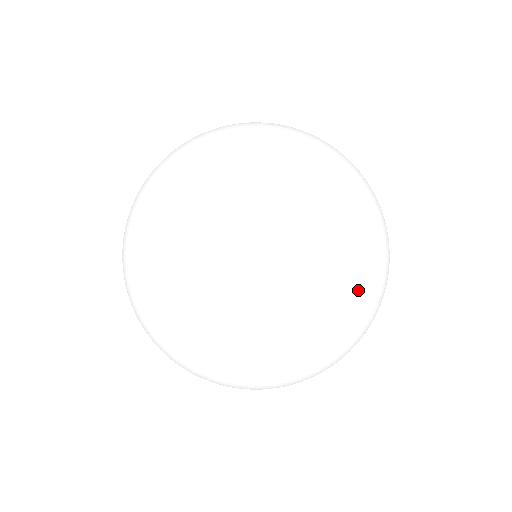
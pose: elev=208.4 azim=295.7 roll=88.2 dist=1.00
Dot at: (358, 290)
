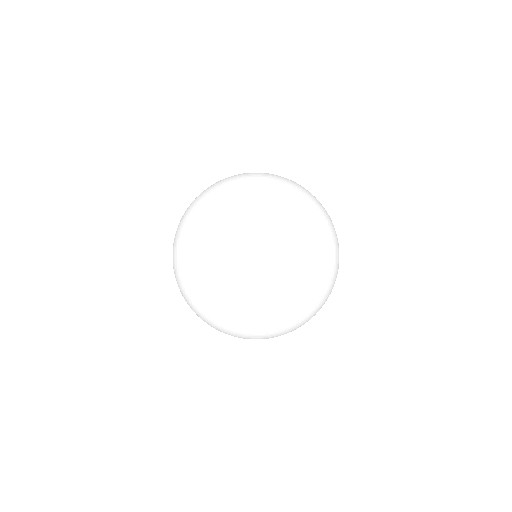
Dot at: (286, 330)
